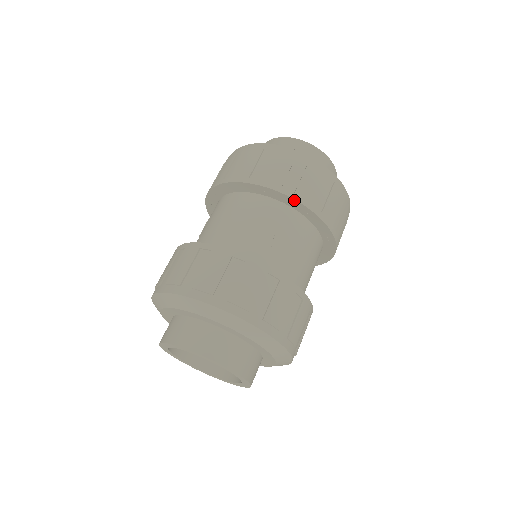
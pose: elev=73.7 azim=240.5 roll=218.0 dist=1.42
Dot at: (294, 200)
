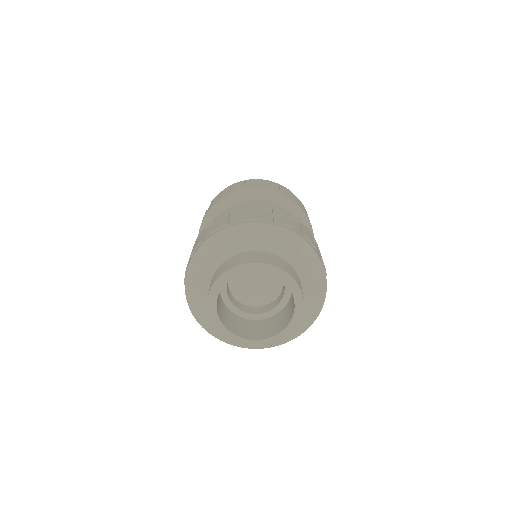
Dot at: (256, 189)
